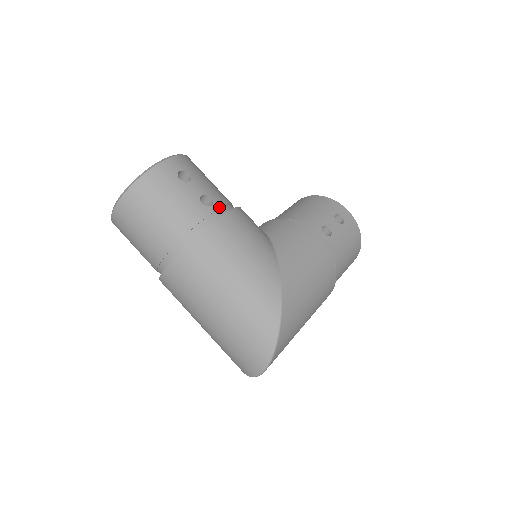
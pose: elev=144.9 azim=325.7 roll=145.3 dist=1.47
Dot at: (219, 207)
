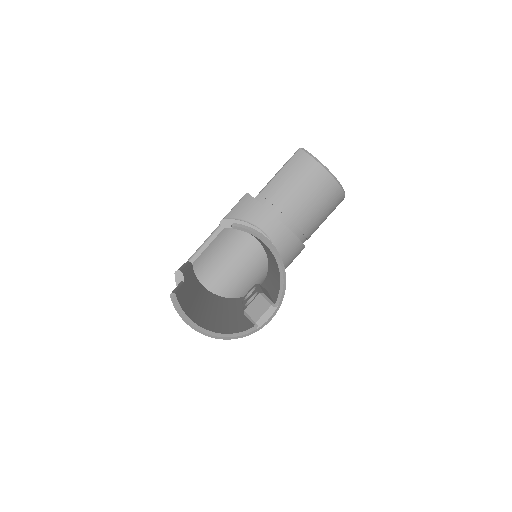
Dot at: occluded
